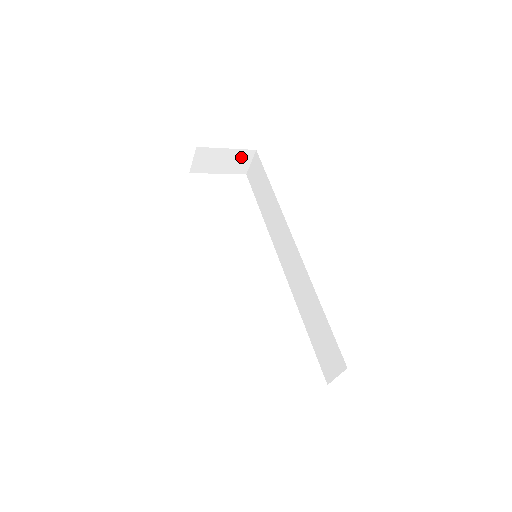
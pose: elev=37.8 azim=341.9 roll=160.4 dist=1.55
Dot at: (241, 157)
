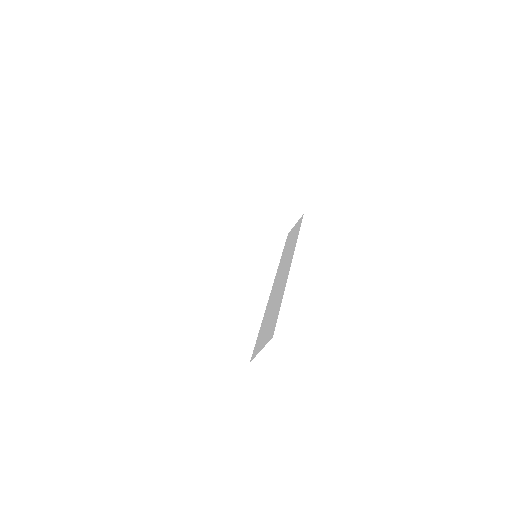
Dot at: (290, 214)
